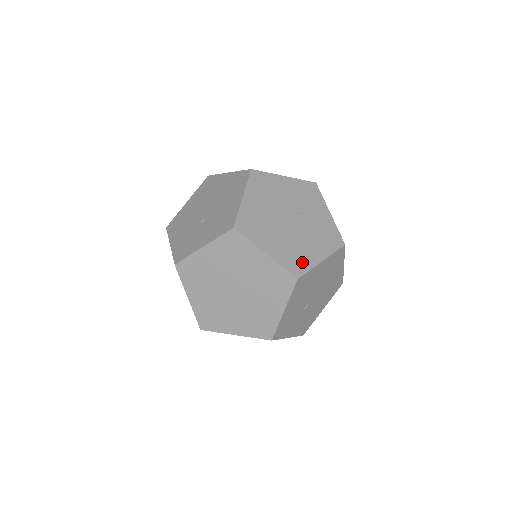
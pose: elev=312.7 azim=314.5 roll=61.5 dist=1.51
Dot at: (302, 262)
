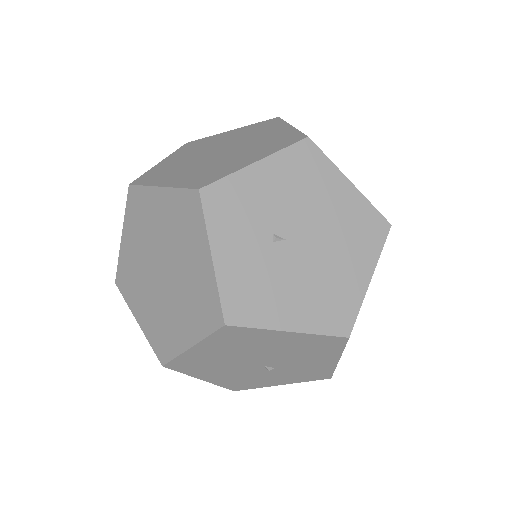
Dot at: occluded
